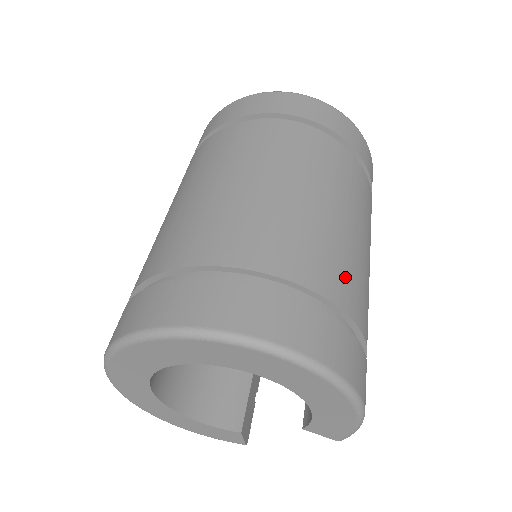
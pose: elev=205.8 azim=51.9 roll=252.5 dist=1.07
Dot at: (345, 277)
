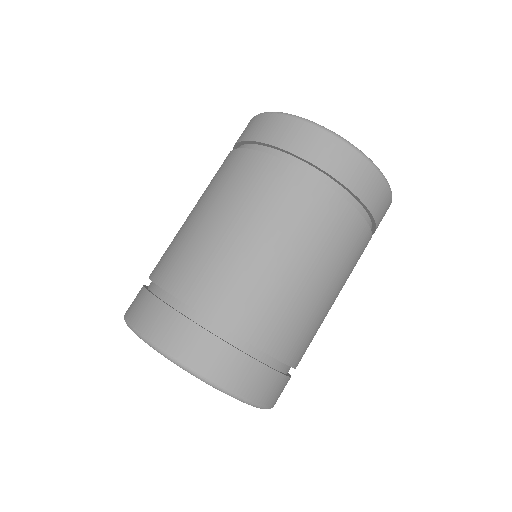
Dot at: (289, 332)
